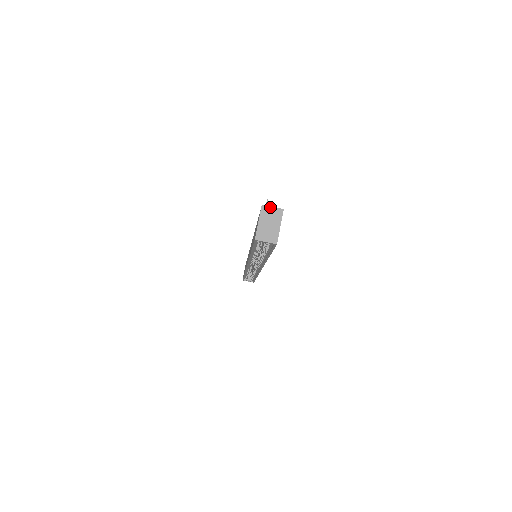
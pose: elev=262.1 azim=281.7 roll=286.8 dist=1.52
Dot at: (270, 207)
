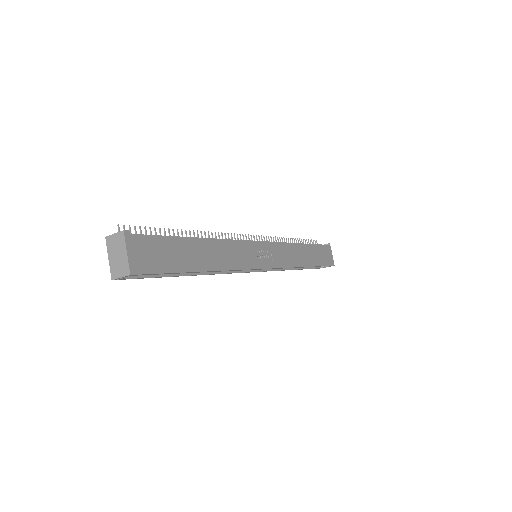
Dot at: (112, 235)
